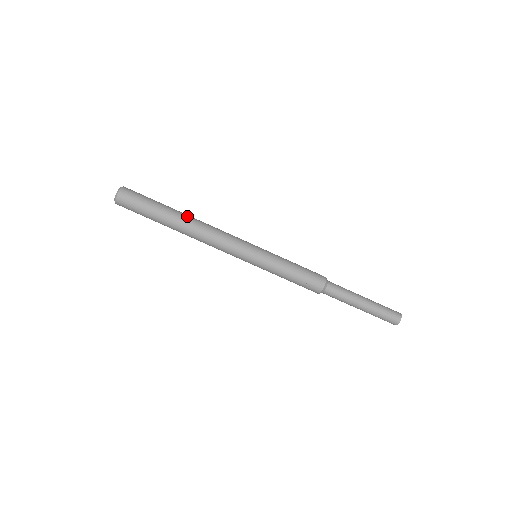
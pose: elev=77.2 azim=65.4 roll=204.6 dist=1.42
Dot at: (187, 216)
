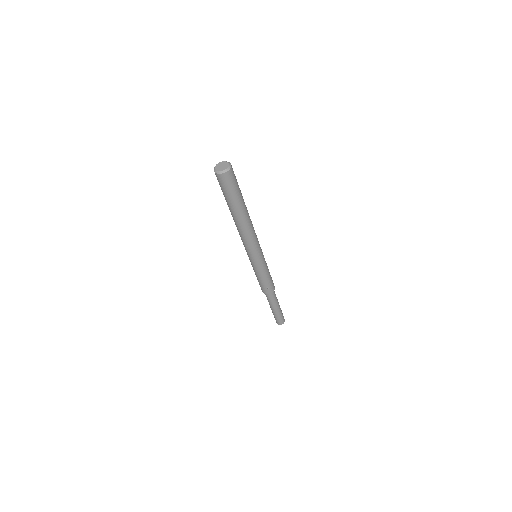
Dot at: occluded
